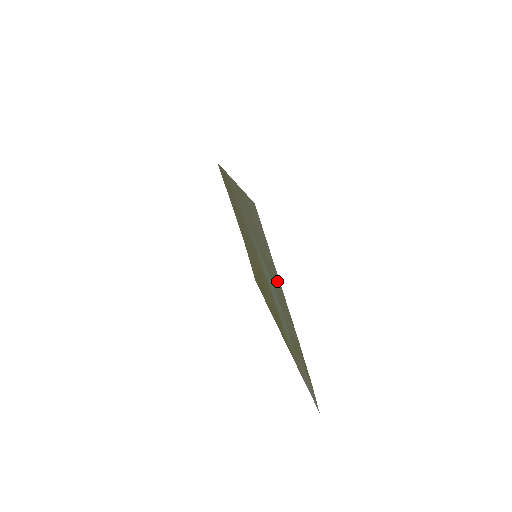
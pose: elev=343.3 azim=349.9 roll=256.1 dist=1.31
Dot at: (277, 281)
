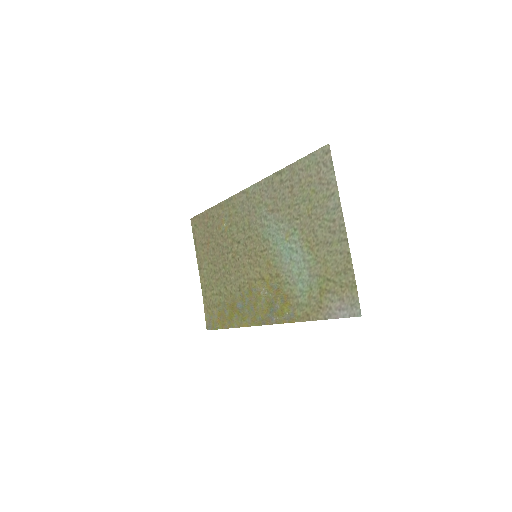
Dot at: (329, 209)
